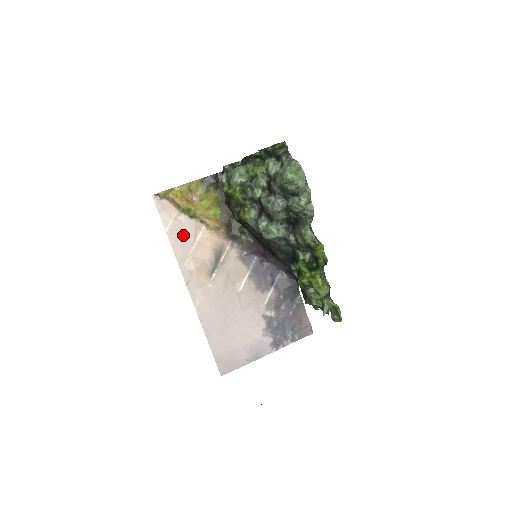
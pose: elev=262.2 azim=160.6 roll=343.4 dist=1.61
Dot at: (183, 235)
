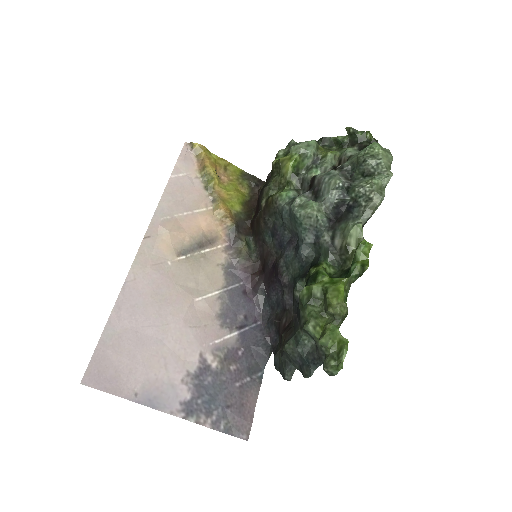
Dot at: (184, 194)
